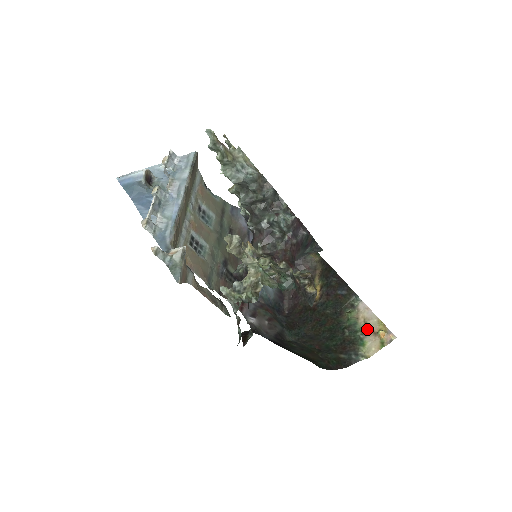
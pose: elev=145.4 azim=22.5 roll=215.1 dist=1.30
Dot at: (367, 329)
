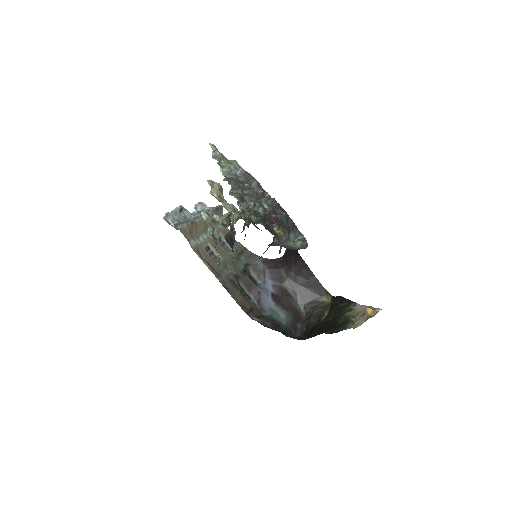
Dot at: (358, 315)
